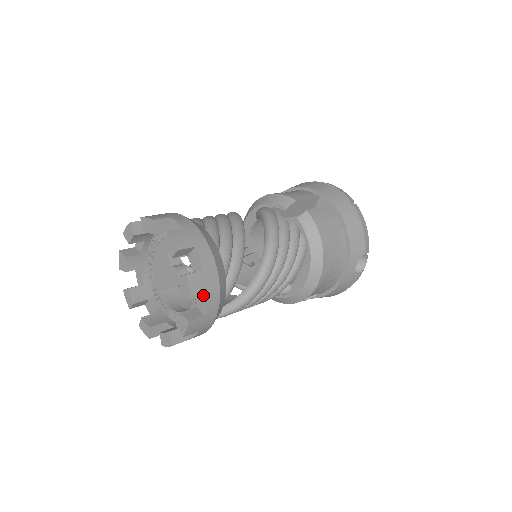
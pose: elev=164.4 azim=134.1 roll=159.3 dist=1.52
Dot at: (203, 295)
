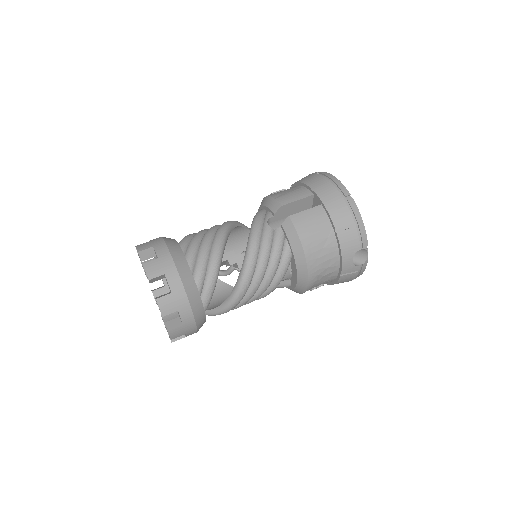
Dot at: (177, 310)
